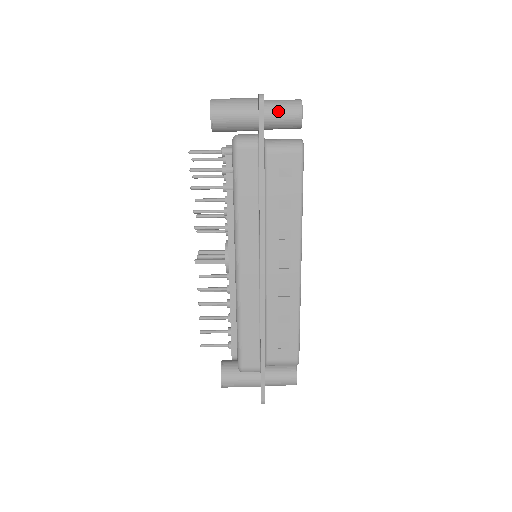
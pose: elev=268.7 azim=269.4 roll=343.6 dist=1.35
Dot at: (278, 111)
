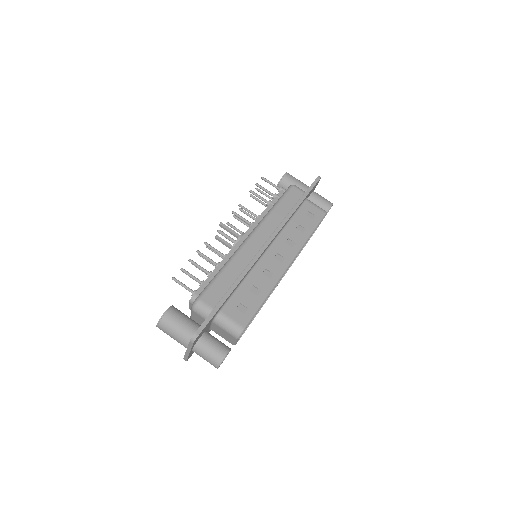
Dot at: (320, 197)
